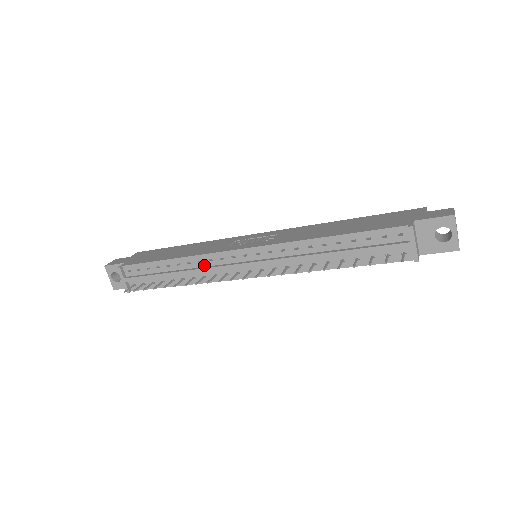
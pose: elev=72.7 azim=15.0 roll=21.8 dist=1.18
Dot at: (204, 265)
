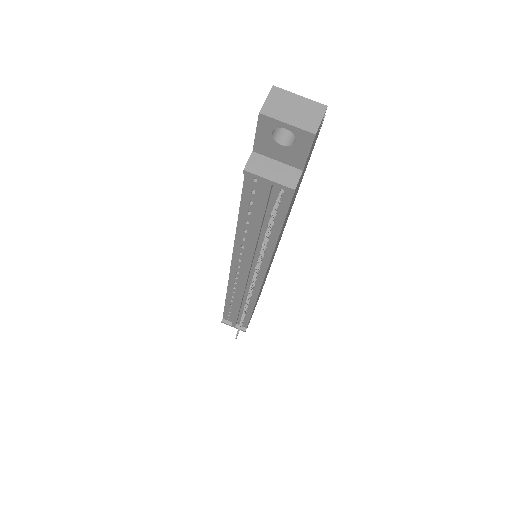
Dot at: (238, 293)
